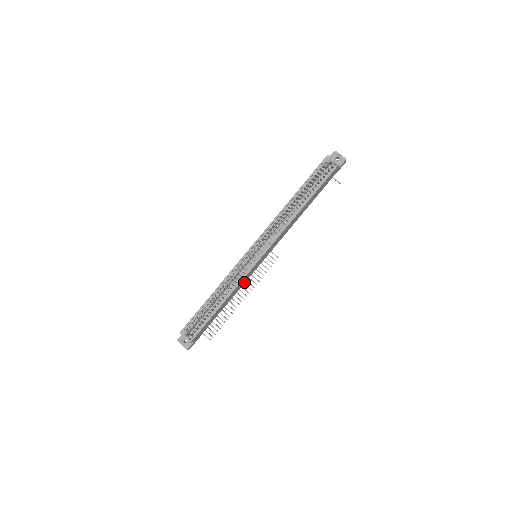
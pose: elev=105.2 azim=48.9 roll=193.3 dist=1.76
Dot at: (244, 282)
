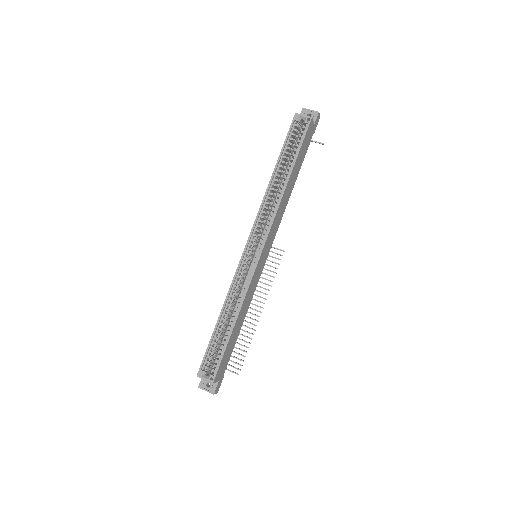
Dot at: (253, 291)
